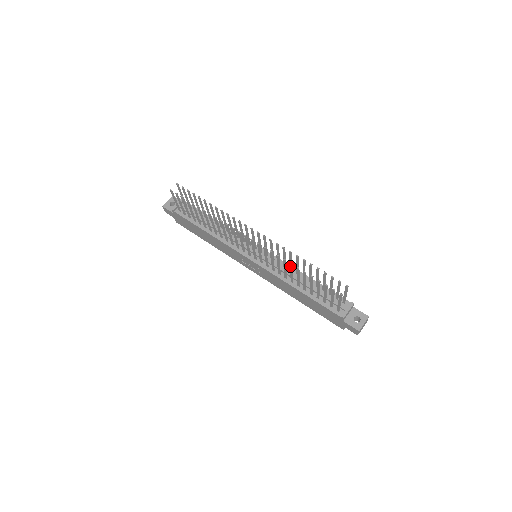
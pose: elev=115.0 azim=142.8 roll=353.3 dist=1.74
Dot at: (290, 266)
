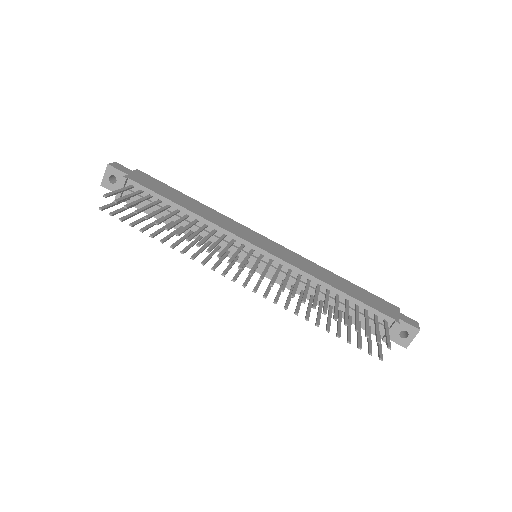
Dot at: (306, 316)
